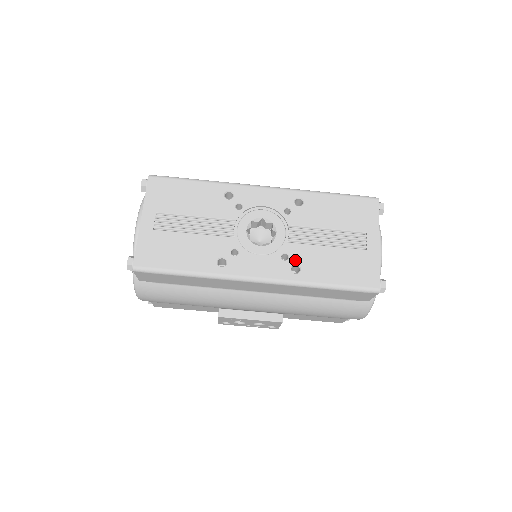
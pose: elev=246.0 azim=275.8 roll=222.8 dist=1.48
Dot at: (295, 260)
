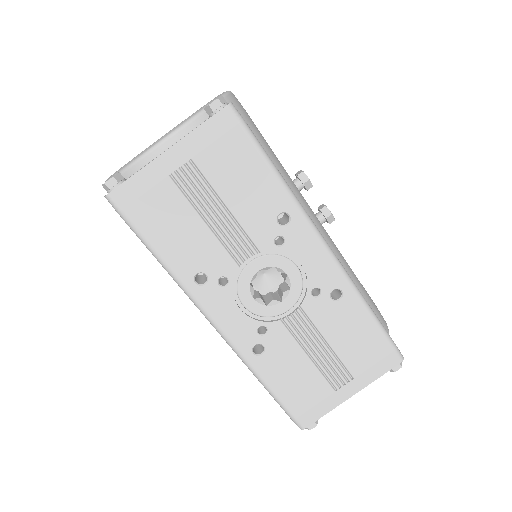
Dot at: (267, 342)
